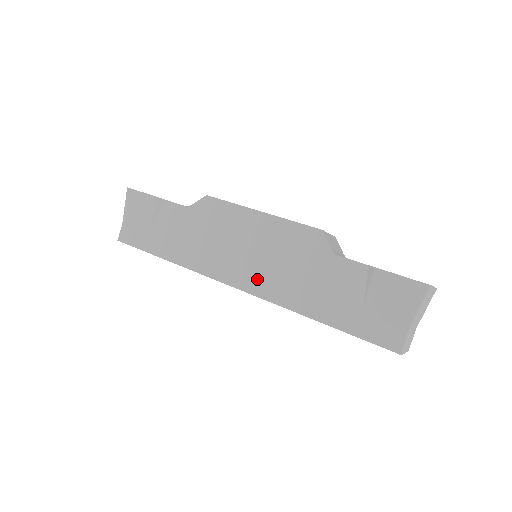
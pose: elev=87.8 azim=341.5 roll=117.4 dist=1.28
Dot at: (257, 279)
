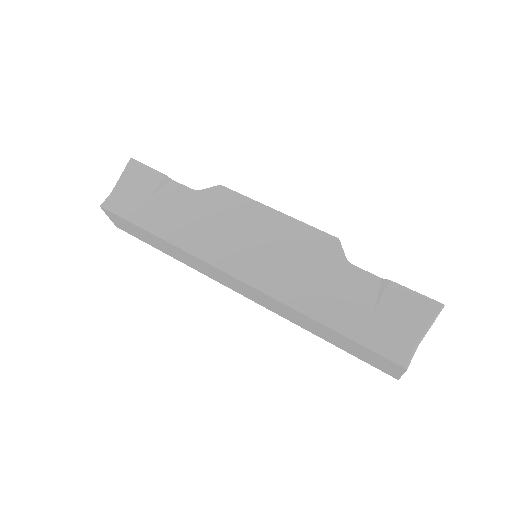
Dot at: (260, 272)
